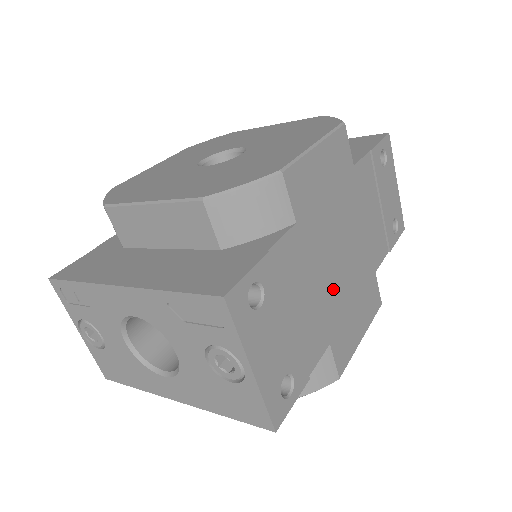
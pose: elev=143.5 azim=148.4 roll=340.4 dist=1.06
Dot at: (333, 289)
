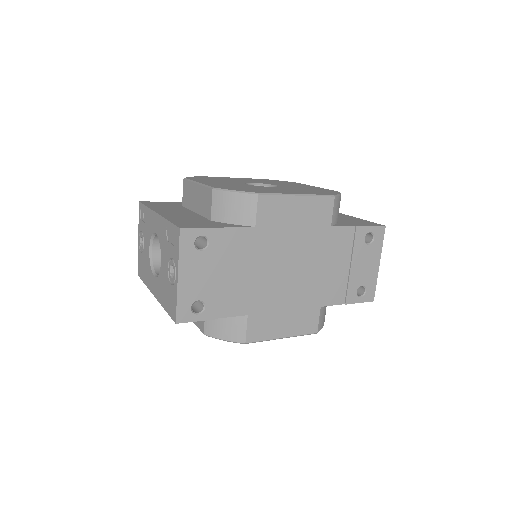
Dot at: (269, 285)
